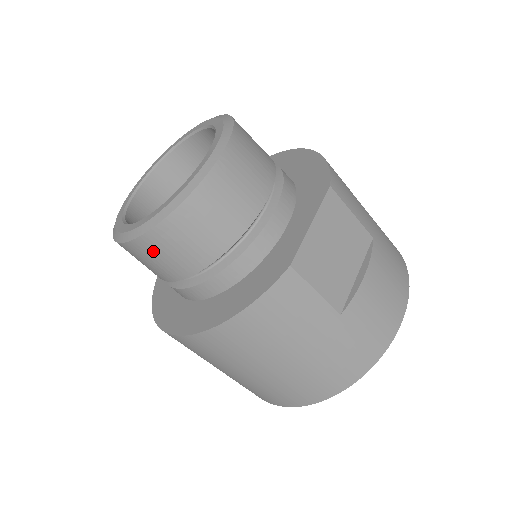
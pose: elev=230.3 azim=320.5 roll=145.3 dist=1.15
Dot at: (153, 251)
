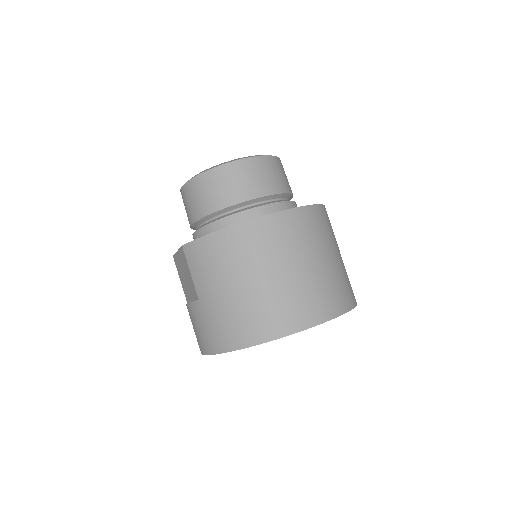
Dot at: (265, 168)
